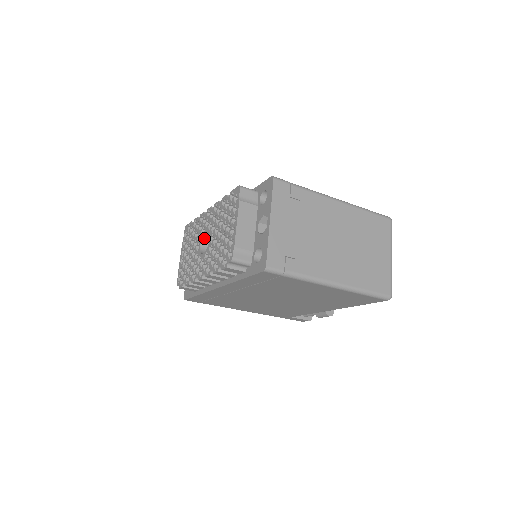
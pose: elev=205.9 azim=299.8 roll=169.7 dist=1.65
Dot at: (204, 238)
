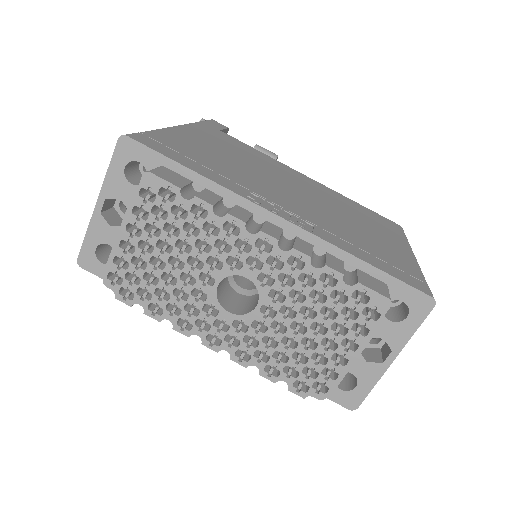
Dot at: (230, 274)
